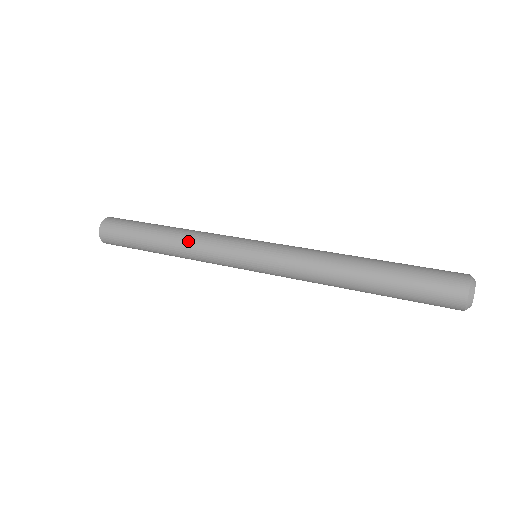
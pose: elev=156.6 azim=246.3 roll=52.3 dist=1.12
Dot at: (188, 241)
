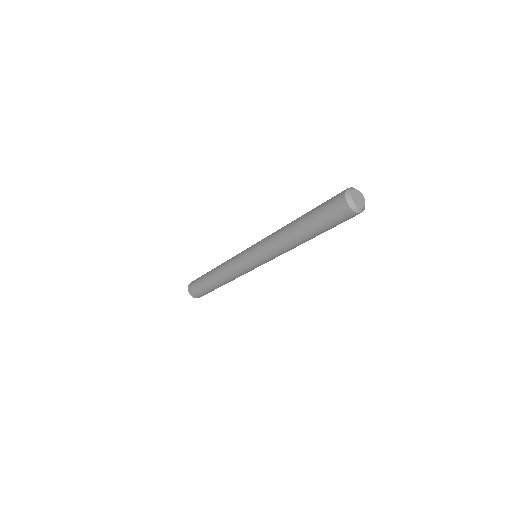
Dot at: (223, 263)
